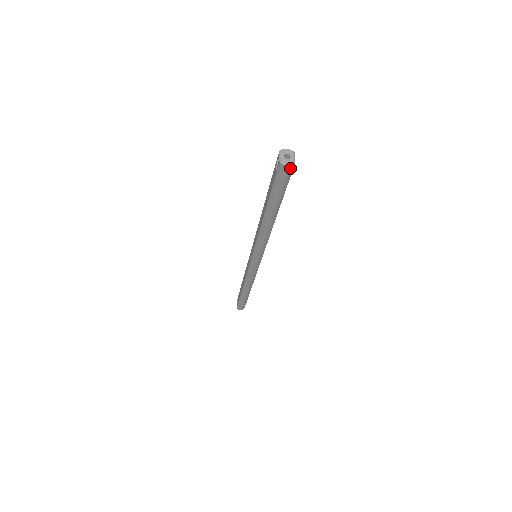
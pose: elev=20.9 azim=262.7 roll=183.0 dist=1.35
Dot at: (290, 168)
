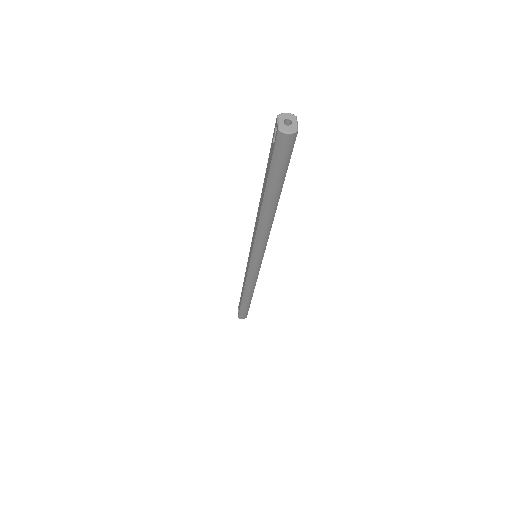
Dot at: (292, 137)
